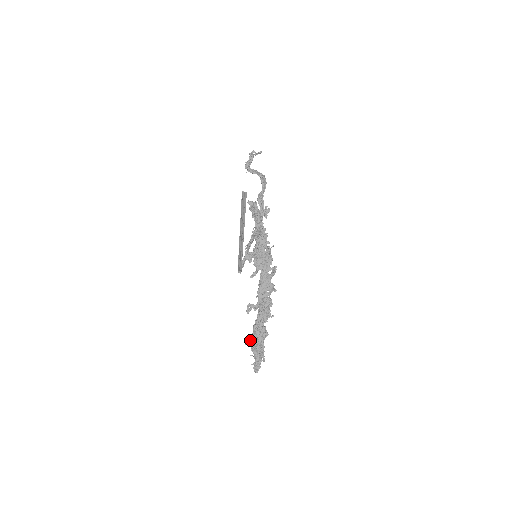
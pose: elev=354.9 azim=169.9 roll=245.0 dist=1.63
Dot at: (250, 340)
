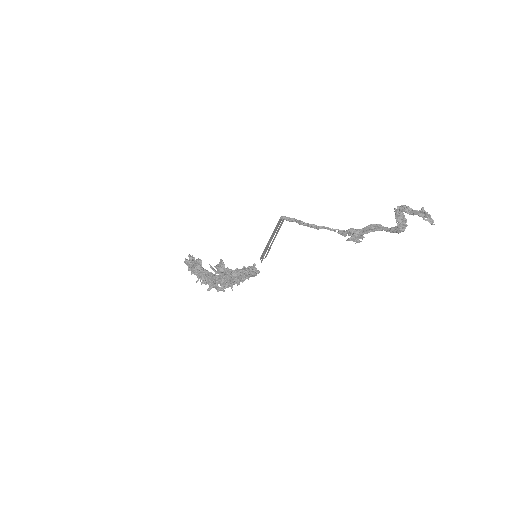
Dot at: (190, 260)
